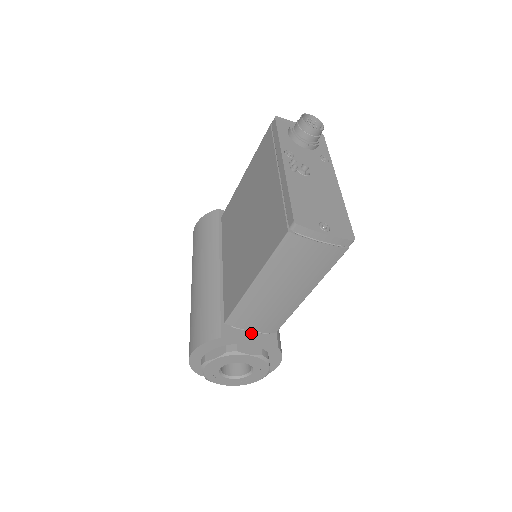
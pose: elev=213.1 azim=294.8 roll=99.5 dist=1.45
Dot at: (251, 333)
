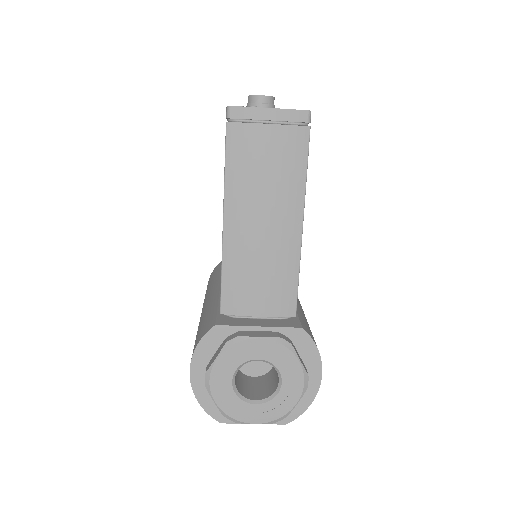
Dot at: (260, 320)
